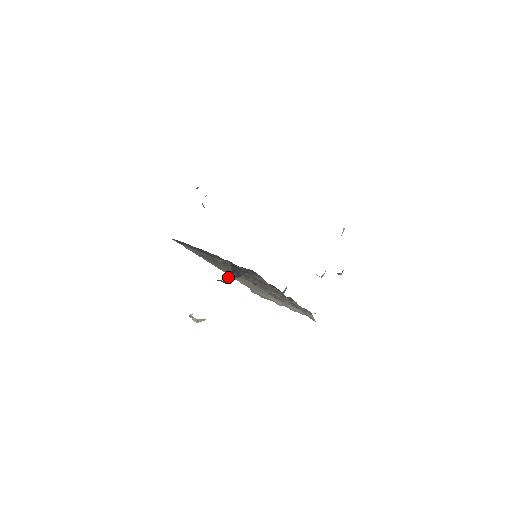
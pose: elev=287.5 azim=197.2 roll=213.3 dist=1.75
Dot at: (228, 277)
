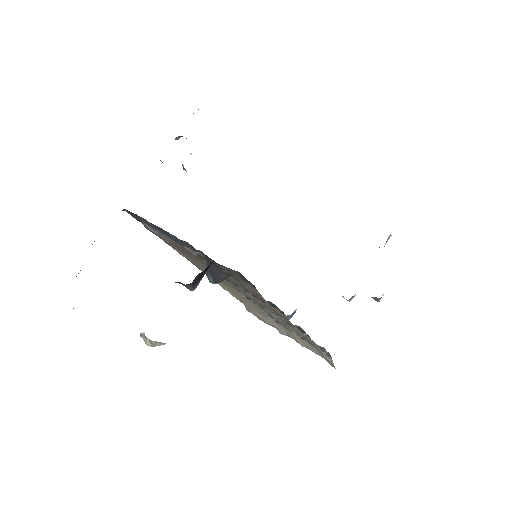
Dot at: (194, 279)
